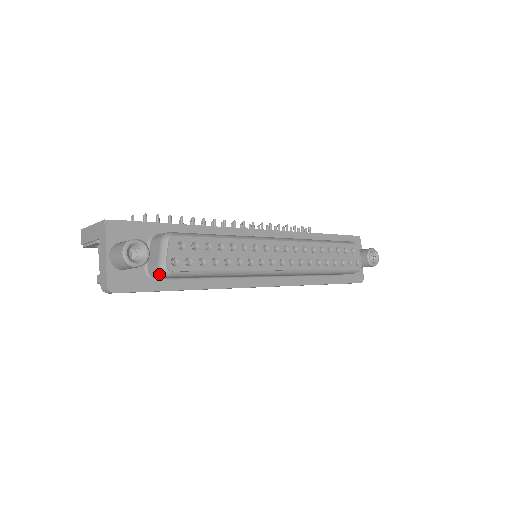
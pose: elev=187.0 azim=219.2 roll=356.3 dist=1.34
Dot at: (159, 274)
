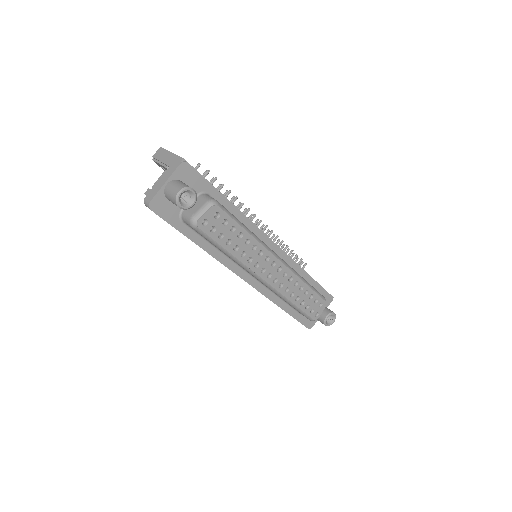
Dot at: (188, 221)
